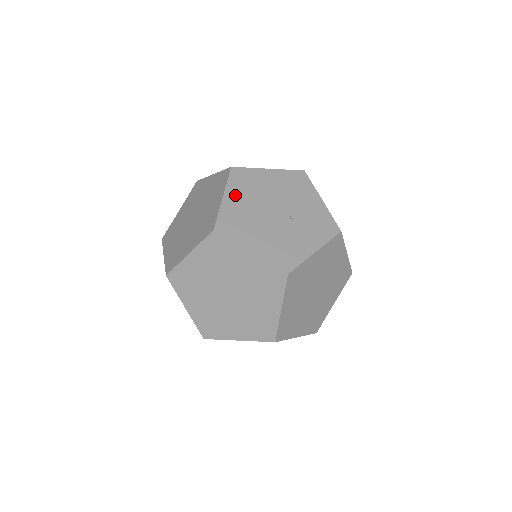
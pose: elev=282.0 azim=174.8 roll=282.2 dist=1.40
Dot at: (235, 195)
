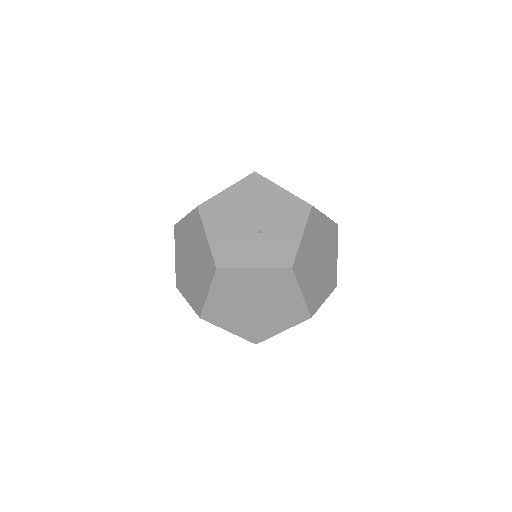
Dot at: (236, 192)
